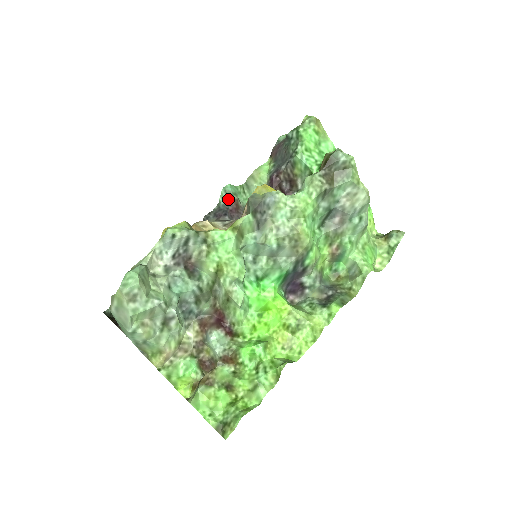
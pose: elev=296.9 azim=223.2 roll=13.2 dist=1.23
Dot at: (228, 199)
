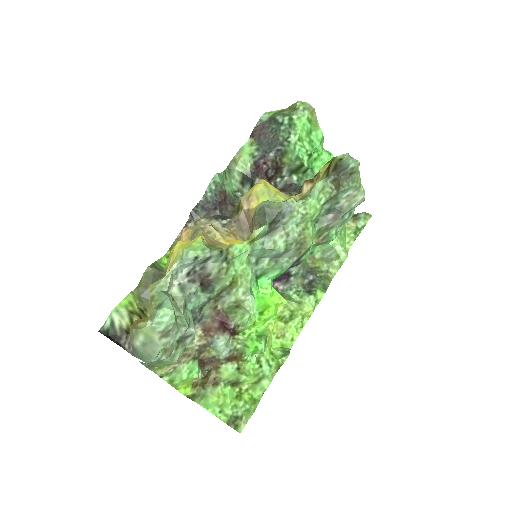
Dot at: (217, 191)
